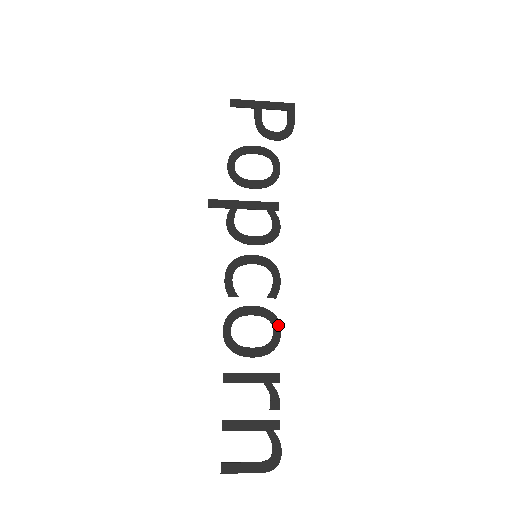
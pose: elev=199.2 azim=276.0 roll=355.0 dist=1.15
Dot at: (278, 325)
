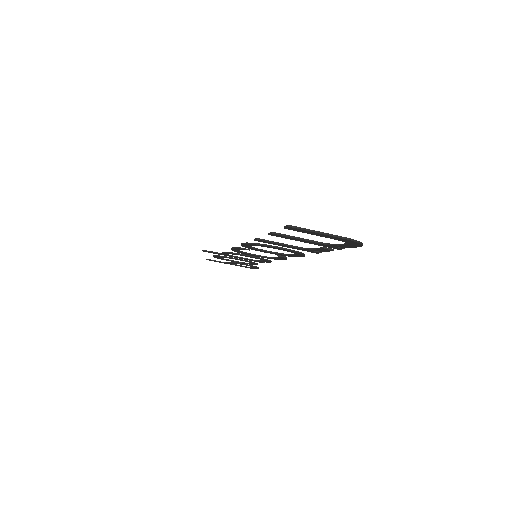
Dot at: occluded
